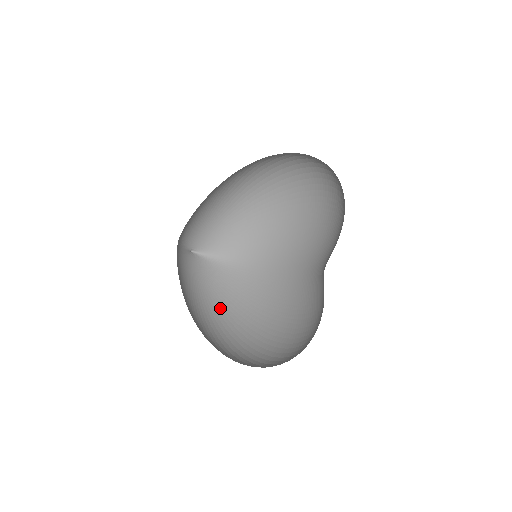
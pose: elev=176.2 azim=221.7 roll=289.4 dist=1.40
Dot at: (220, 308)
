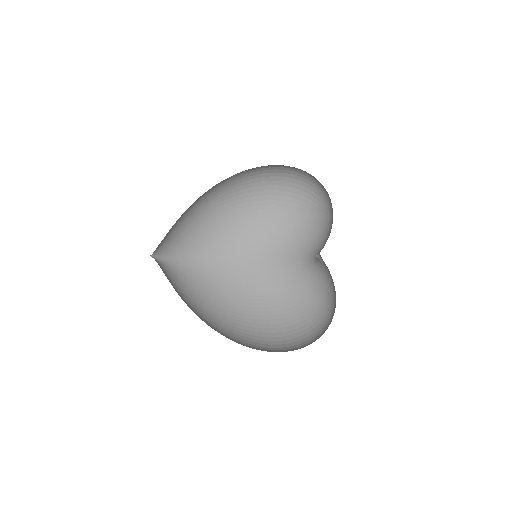
Dot at: (200, 310)
